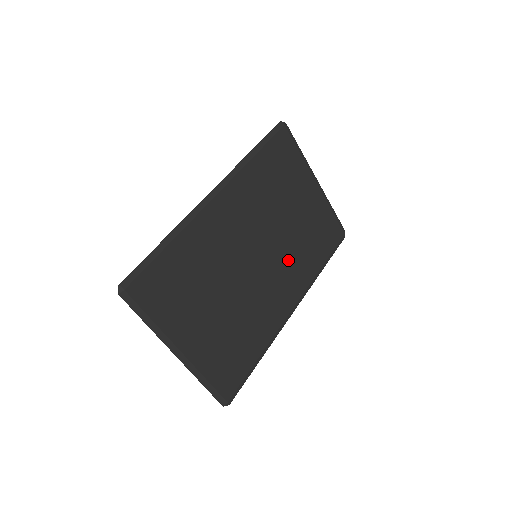
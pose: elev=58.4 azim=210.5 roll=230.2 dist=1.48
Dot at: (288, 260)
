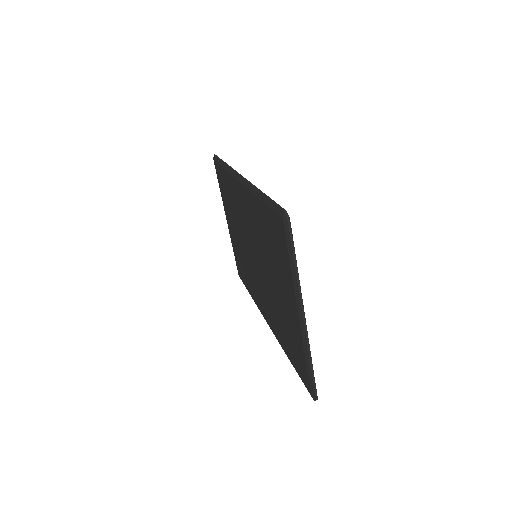
Dot at: occluded
